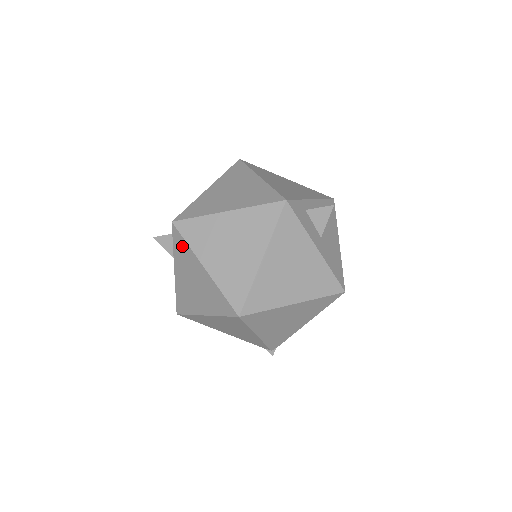
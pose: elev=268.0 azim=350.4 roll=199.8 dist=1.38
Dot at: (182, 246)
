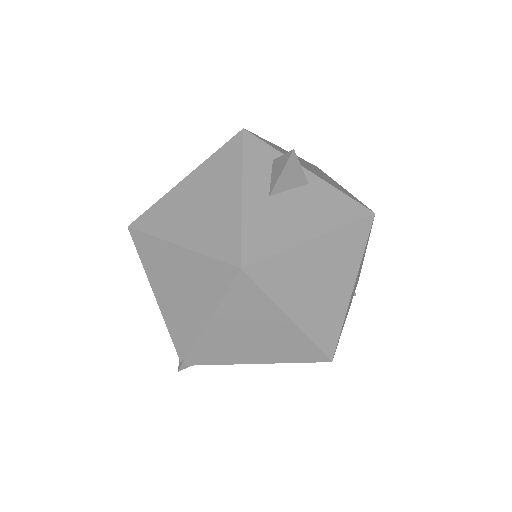
Dot at: occluded
